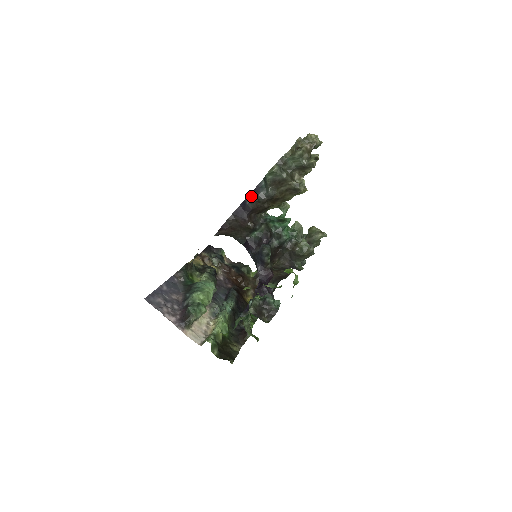
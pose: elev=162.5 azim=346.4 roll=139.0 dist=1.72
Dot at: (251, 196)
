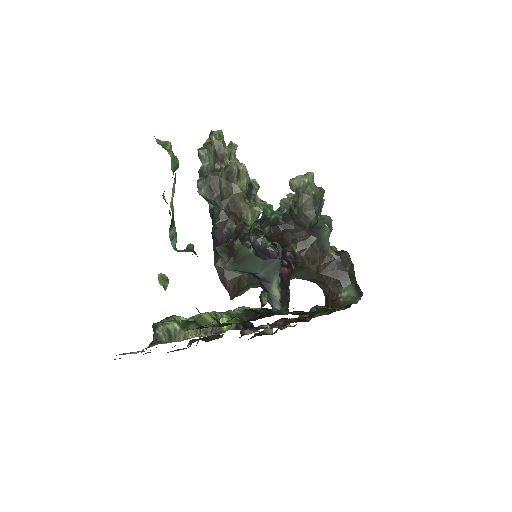
Dot at: (213, 226)
